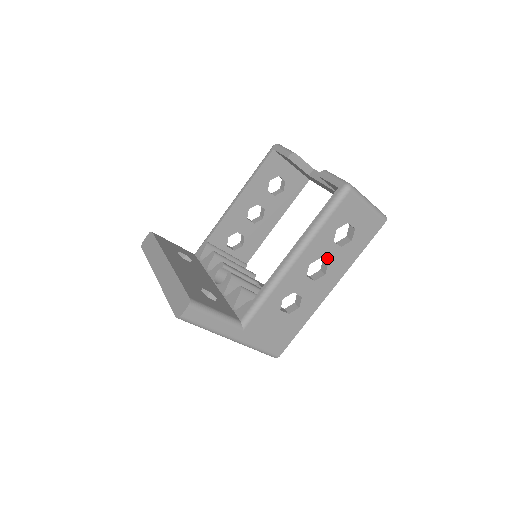
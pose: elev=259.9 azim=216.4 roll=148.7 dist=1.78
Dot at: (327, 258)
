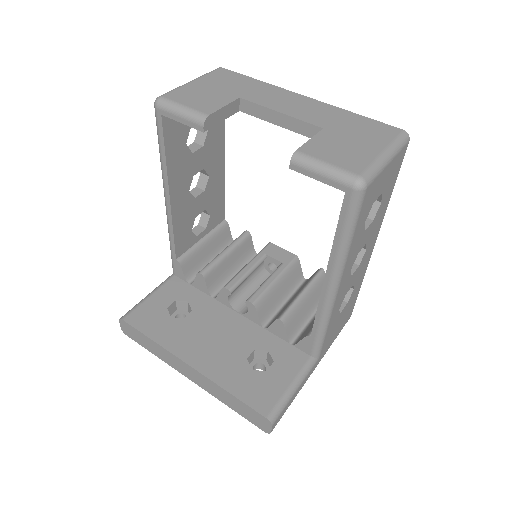
Dot at: (363, 243)
